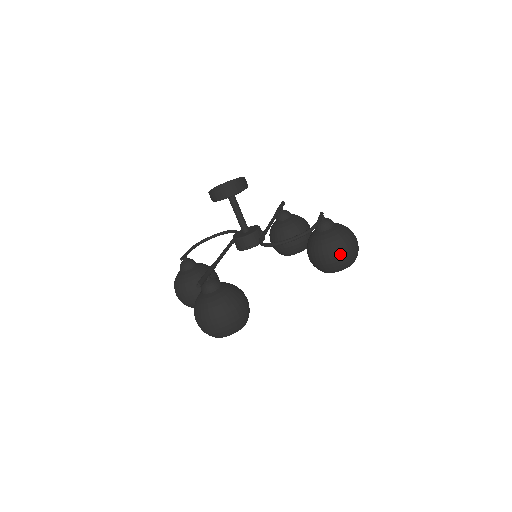
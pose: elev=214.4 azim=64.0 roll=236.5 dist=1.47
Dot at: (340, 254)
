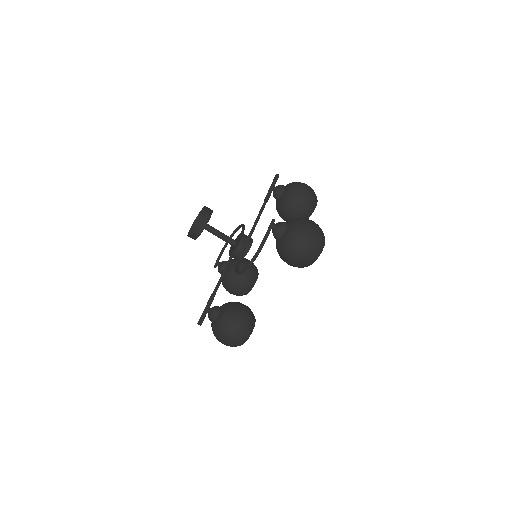
Dot at: (297, 259)
